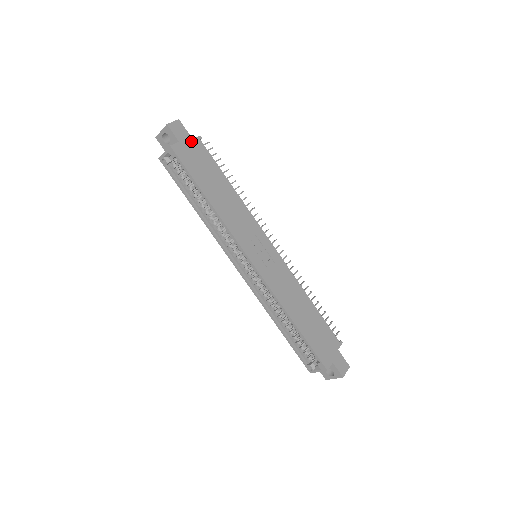
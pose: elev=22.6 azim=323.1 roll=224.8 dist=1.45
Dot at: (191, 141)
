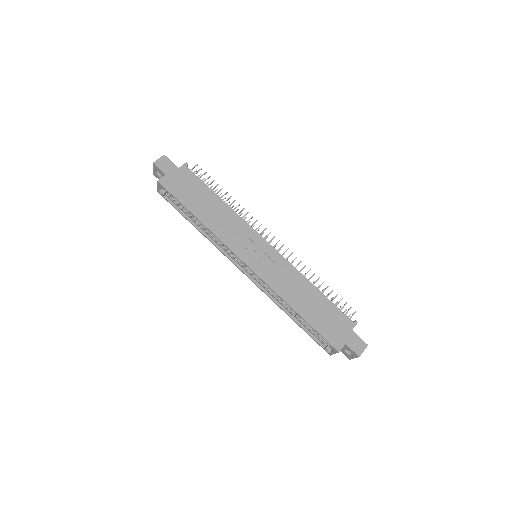
Dot at: (177, 170)
